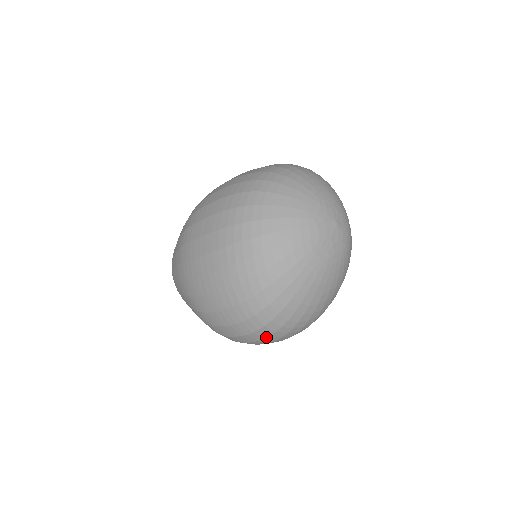
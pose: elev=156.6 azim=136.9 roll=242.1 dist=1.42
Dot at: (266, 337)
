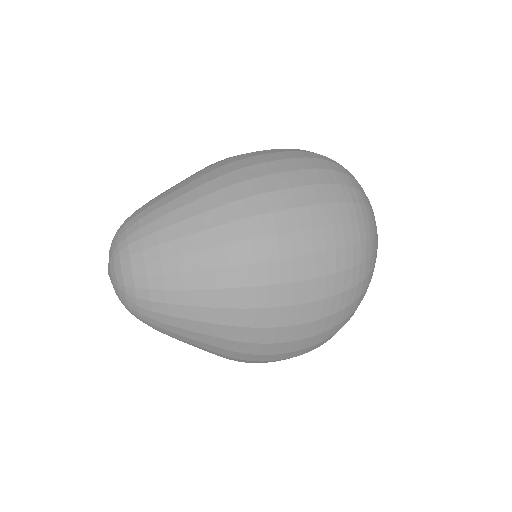
Dot at: occluded
